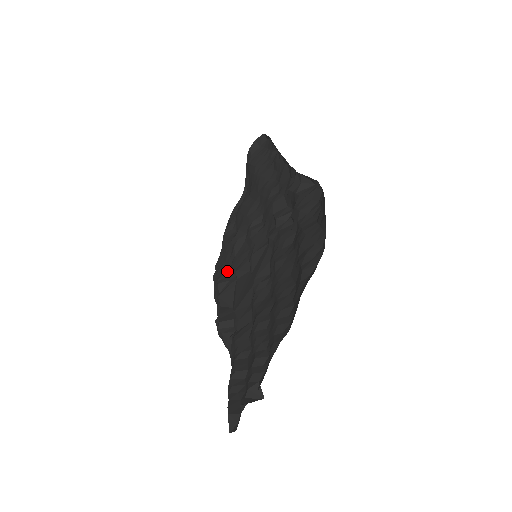
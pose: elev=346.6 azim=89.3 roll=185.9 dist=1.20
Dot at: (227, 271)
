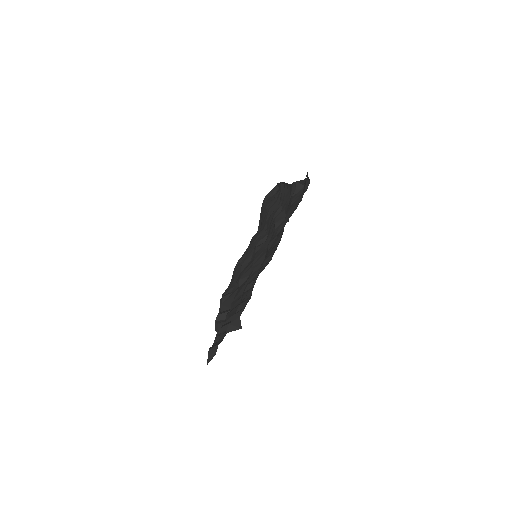
Dot at: (232, 287)
